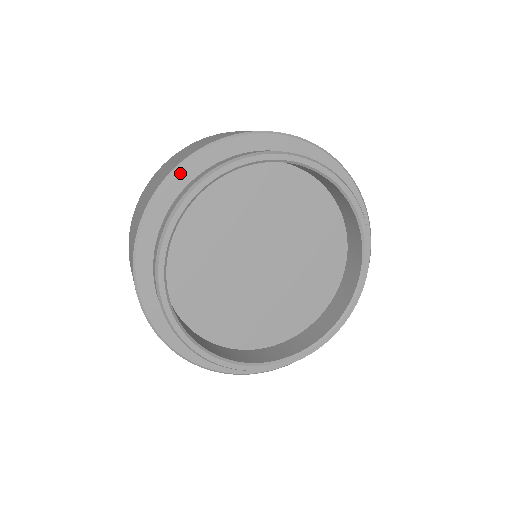
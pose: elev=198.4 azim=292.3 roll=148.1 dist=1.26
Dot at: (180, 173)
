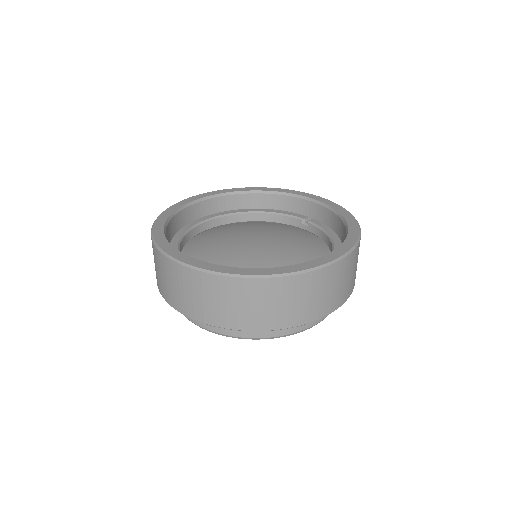
Dot at: occluded
